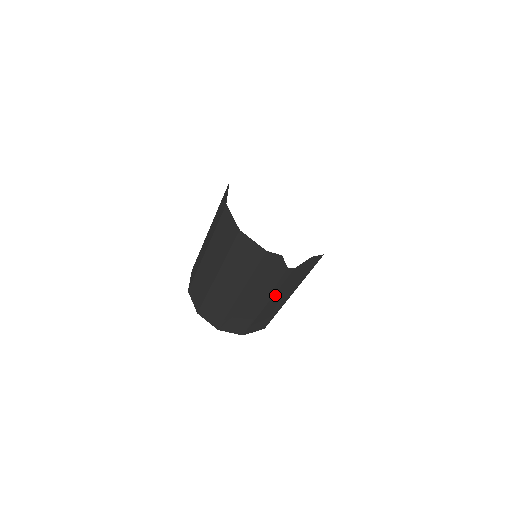
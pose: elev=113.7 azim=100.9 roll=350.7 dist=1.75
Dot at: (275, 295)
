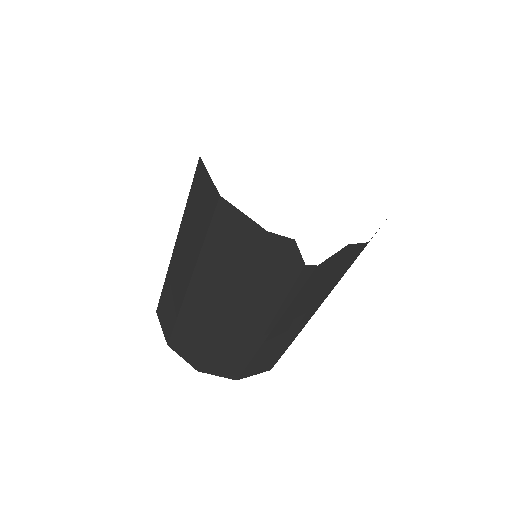
Dot at: (285, 315)
